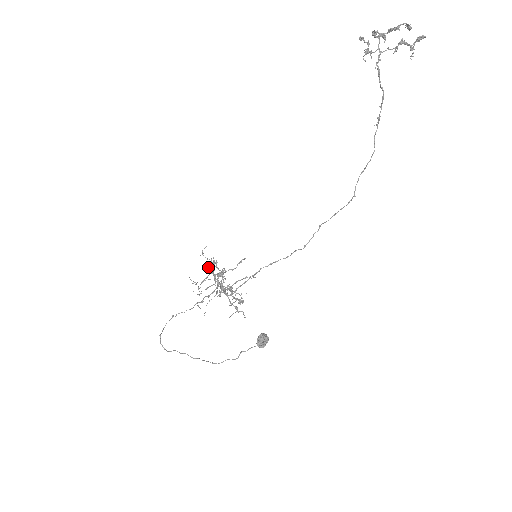
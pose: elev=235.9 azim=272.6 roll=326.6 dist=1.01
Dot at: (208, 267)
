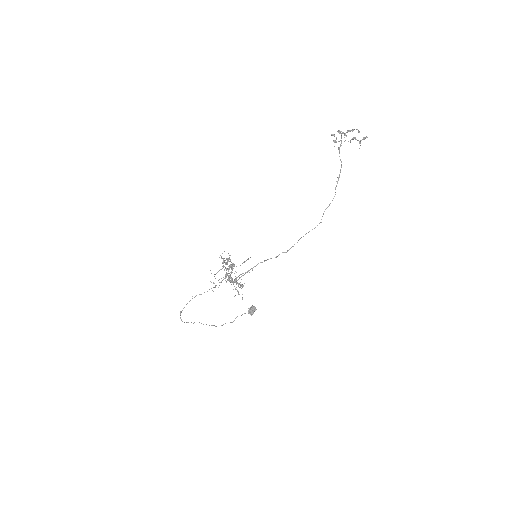
Dot at: (224, 262)
